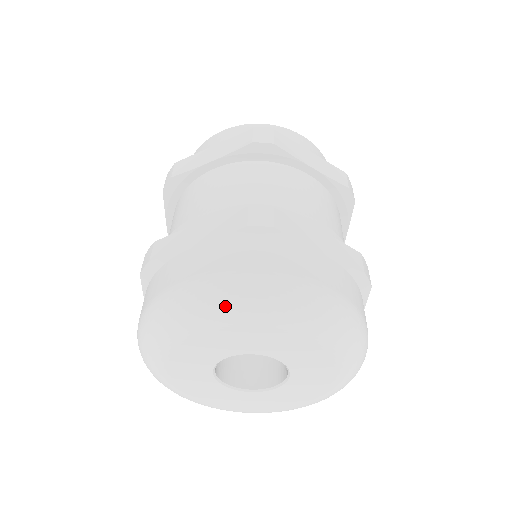
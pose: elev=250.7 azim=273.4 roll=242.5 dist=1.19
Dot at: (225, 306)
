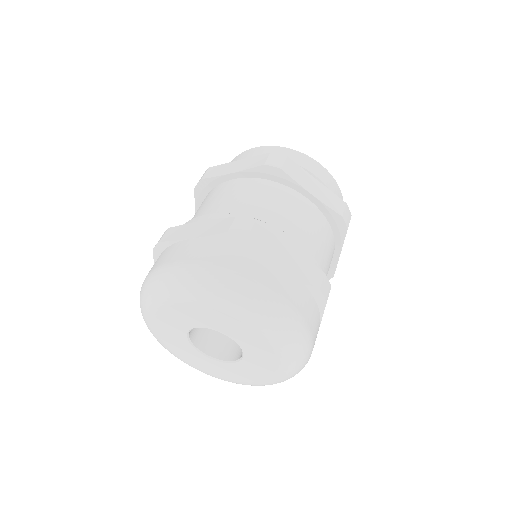
Dot at: (193, 288)
